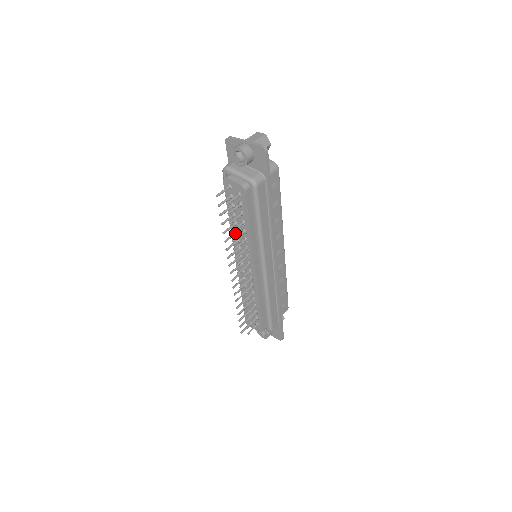
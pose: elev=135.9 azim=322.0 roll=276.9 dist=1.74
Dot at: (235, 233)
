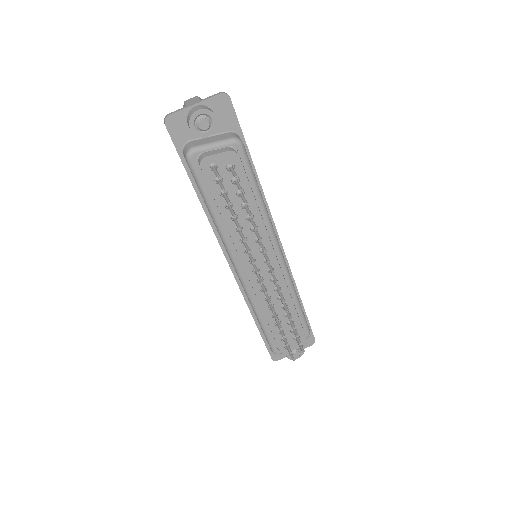
Dot at: occluded
